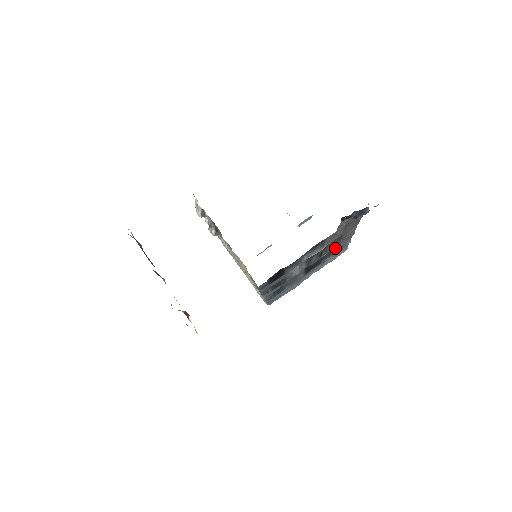
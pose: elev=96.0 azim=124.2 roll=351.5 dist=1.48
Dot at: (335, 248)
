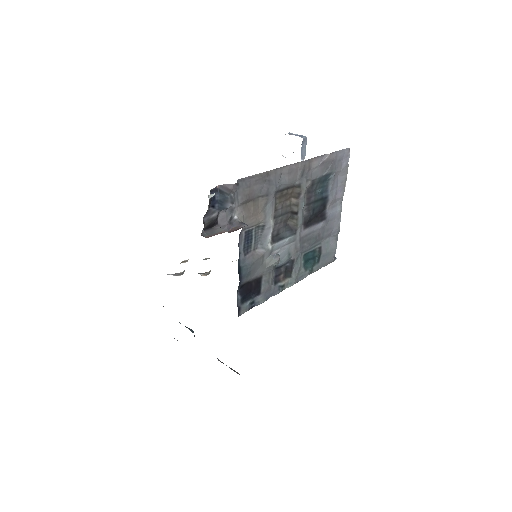
Dot at: (312, 183)
